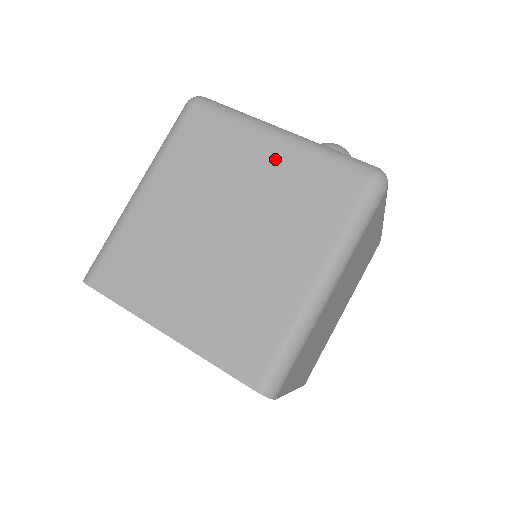
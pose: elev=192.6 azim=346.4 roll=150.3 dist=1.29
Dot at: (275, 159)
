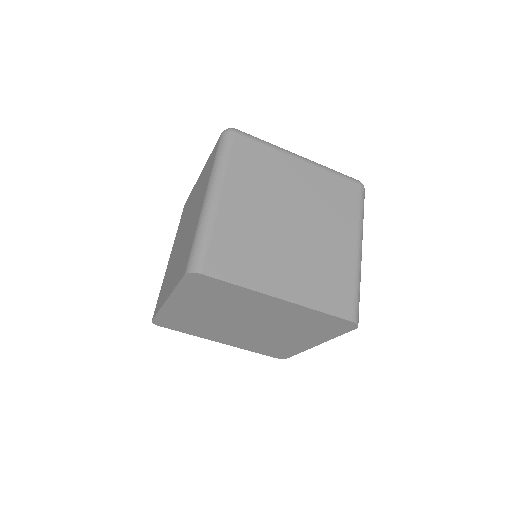
Dot at: (306, 173)
